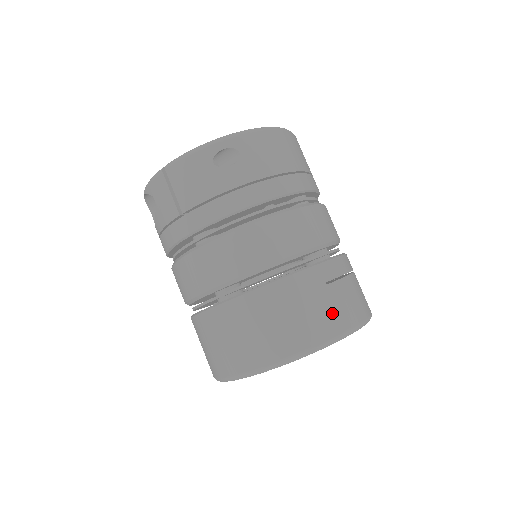
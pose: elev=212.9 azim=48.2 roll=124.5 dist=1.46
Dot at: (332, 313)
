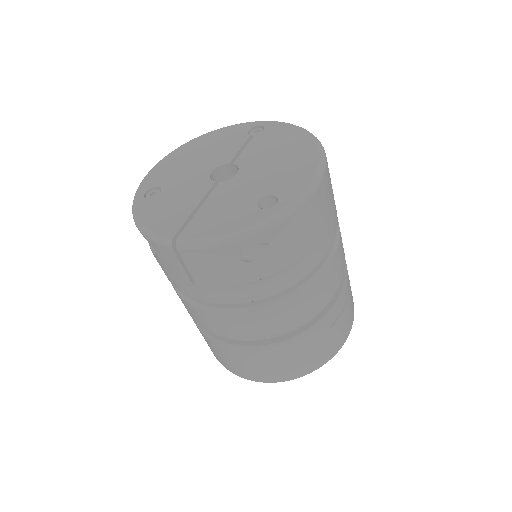
Dot at: (328, 348)
